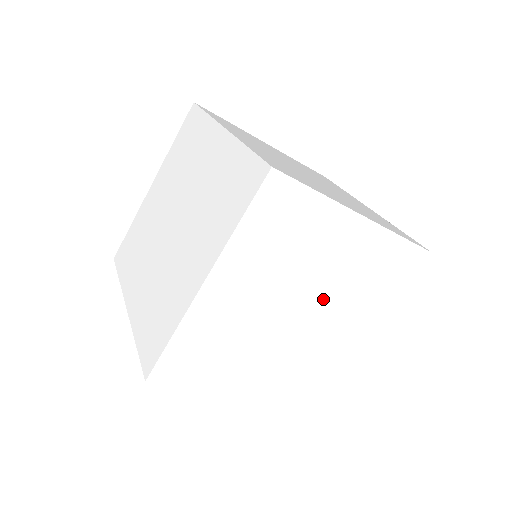
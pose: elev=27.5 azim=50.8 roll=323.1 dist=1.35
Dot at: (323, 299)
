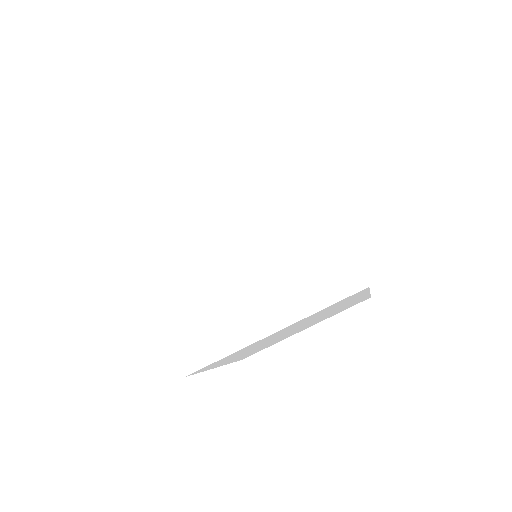
Dot at: occluded
